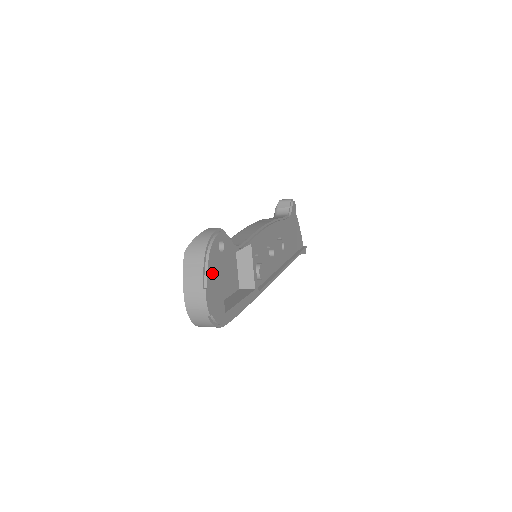
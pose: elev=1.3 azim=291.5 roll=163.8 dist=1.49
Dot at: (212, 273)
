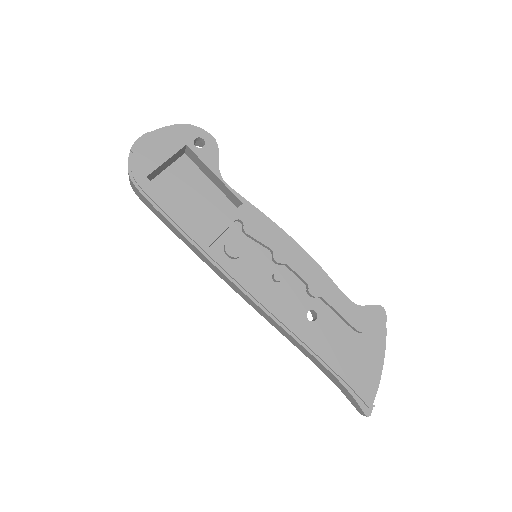
Dot at: (168, 137)
